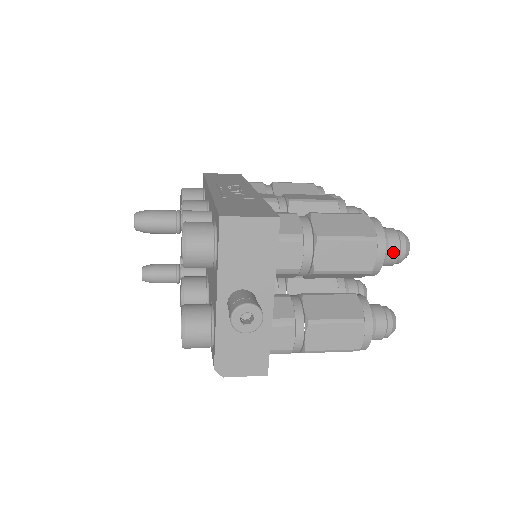
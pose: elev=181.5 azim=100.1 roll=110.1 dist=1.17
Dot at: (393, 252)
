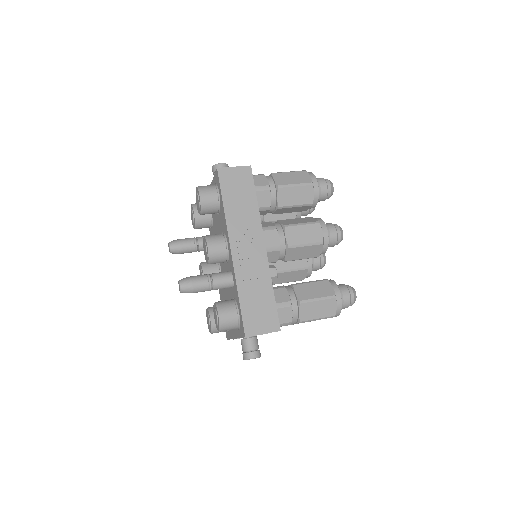
Dot at: occluded
